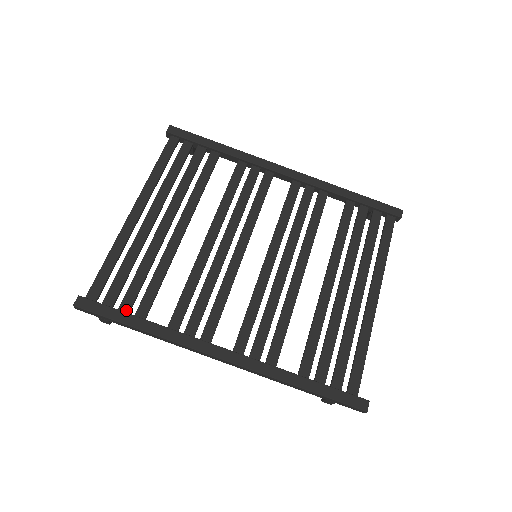
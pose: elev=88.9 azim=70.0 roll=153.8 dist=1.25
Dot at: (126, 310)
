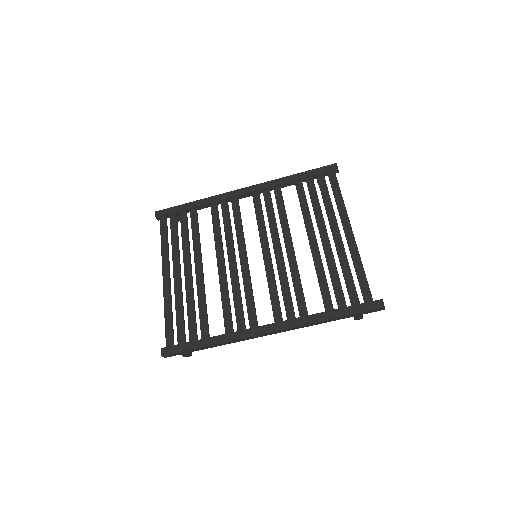
Dot at: (194, 339)
